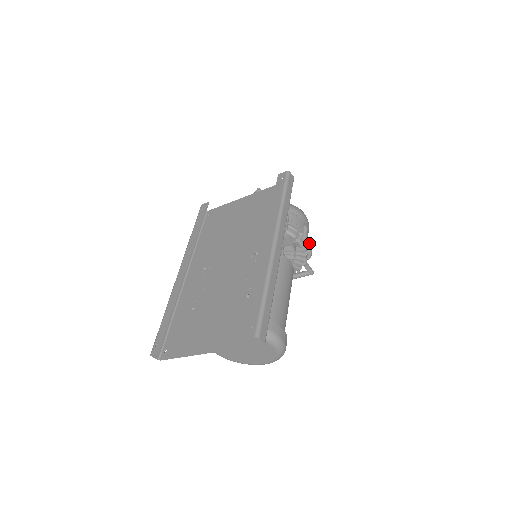
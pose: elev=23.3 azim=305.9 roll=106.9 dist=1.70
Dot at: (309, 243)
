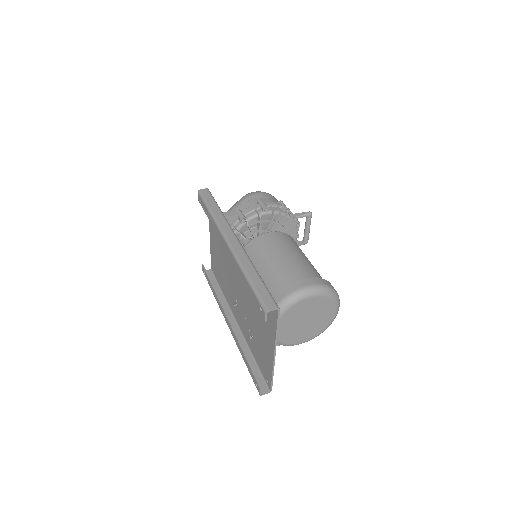
Dot at: (274, 204)
